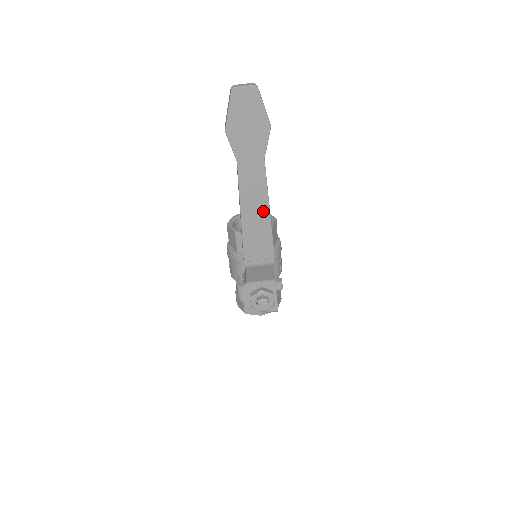
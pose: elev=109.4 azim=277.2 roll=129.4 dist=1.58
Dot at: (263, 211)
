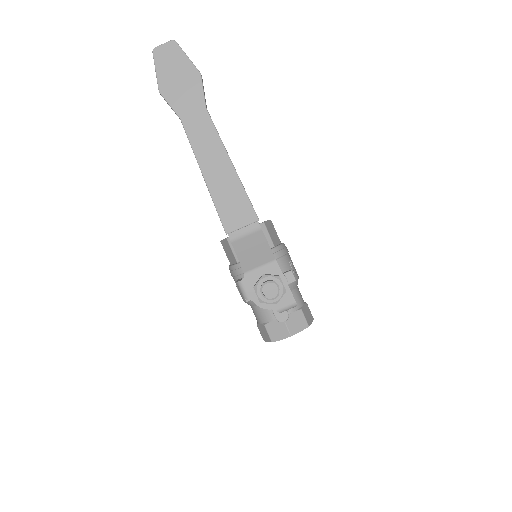
Dot at: (225, 165)
